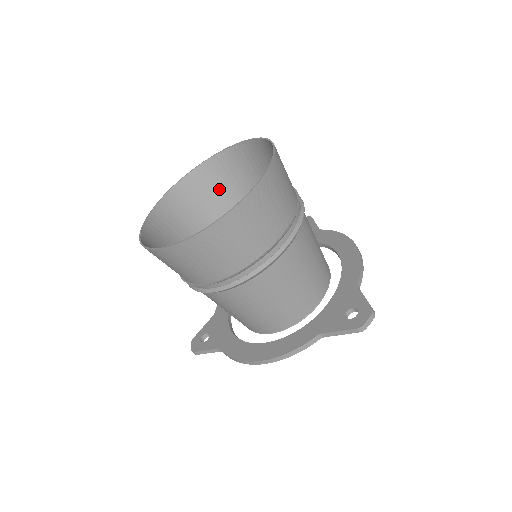
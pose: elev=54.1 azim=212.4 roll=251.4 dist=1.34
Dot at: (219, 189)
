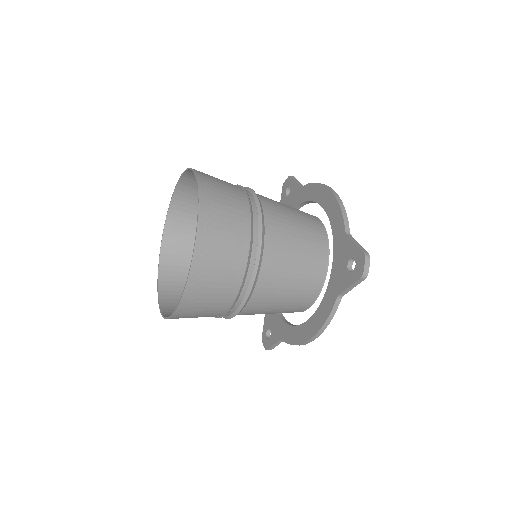
Dot at: (196, 218)
